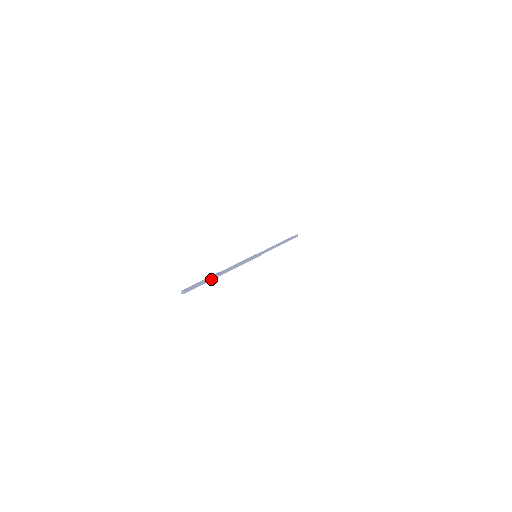
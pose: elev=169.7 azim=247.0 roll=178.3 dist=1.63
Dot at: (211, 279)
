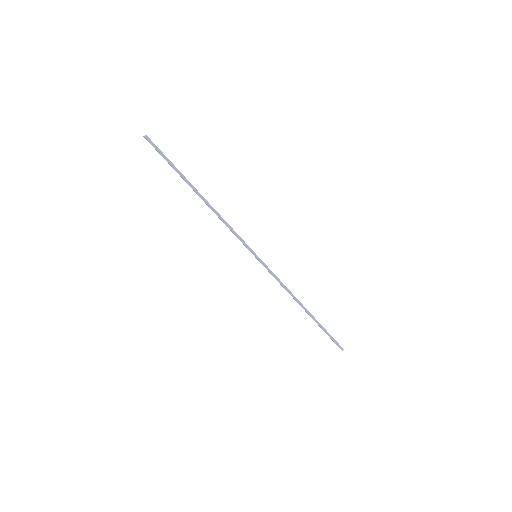
Dot at: (181, 175)
